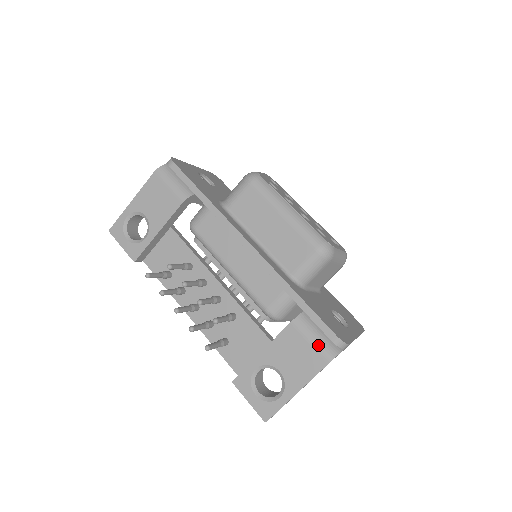
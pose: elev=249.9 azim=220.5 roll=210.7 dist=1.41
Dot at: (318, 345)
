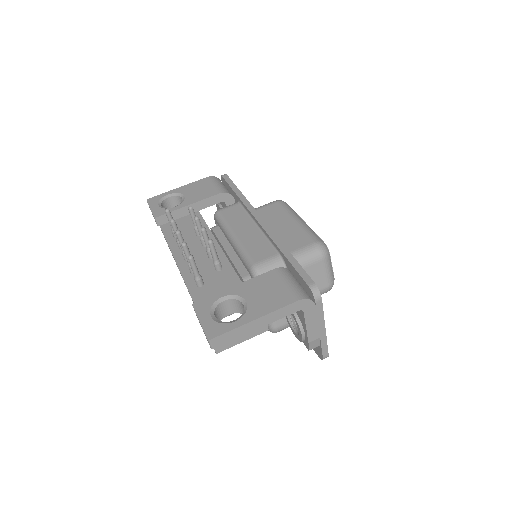
Dot at: (293, 287)
